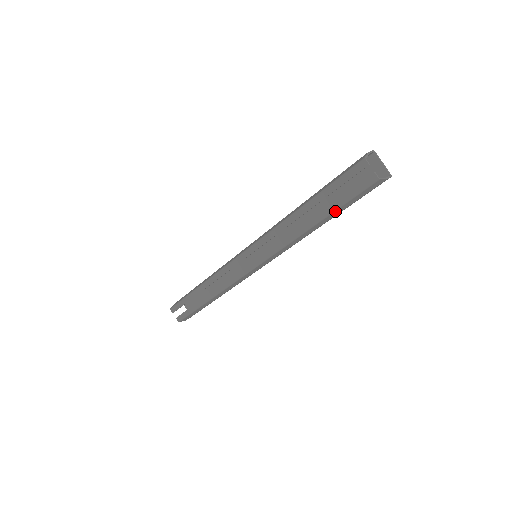
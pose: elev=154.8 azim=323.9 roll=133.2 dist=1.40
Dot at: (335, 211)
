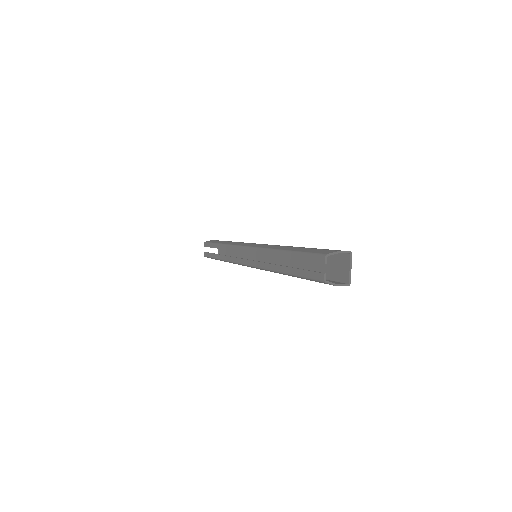
Dot at: (295, 276)
